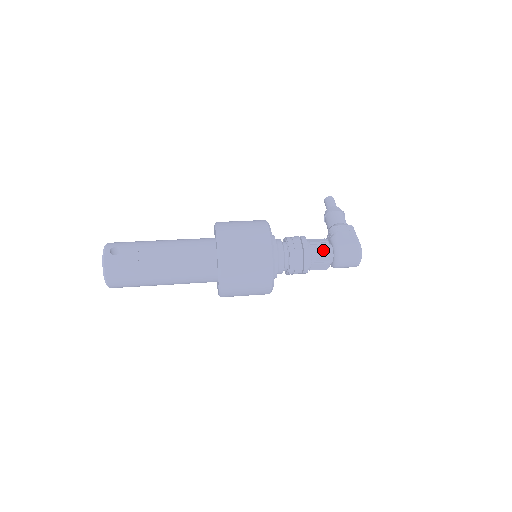
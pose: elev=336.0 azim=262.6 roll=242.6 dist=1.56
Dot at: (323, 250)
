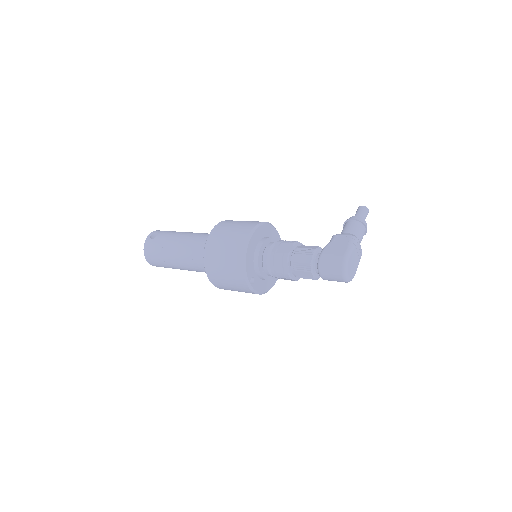
Dot at: (305, 257)
